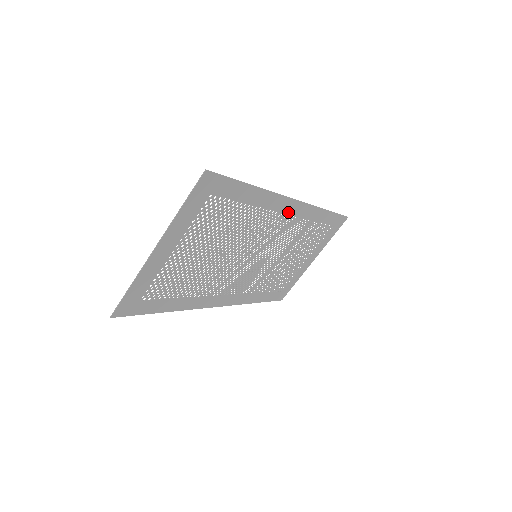
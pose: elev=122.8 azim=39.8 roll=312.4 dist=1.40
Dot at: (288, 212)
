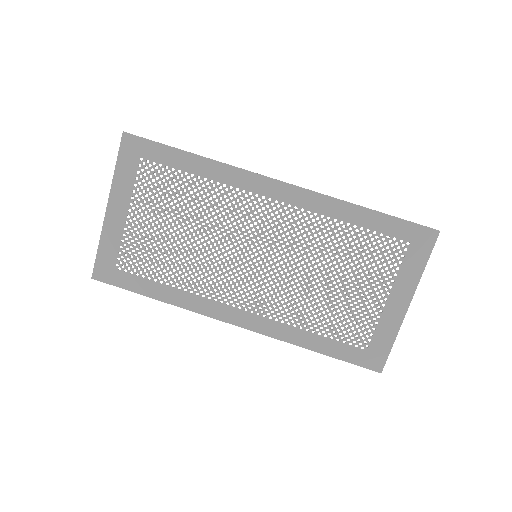
Dot at: (274, 197)
